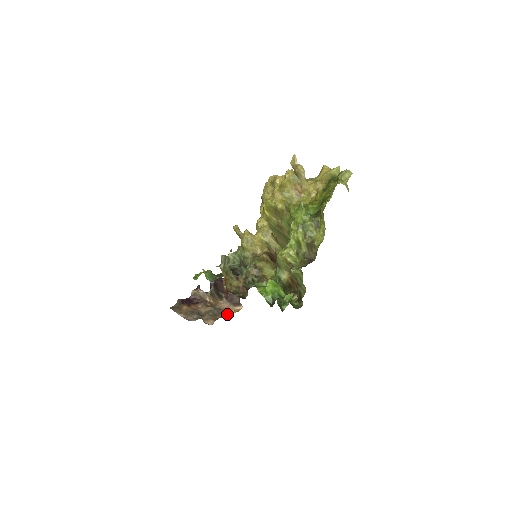
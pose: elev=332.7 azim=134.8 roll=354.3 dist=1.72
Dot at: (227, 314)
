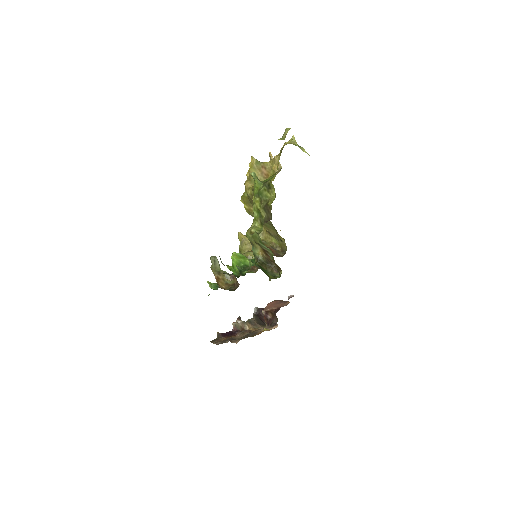
Dot at: occluded
